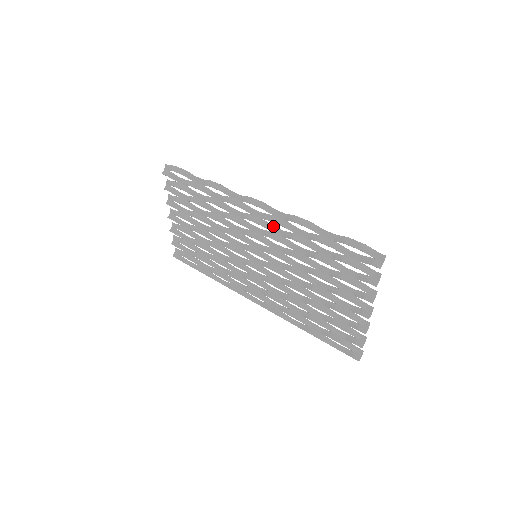
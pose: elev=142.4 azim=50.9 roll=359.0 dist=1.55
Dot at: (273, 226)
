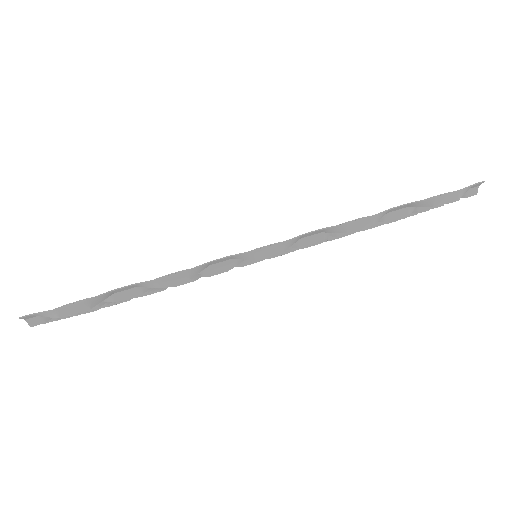
Dot at: occluded
